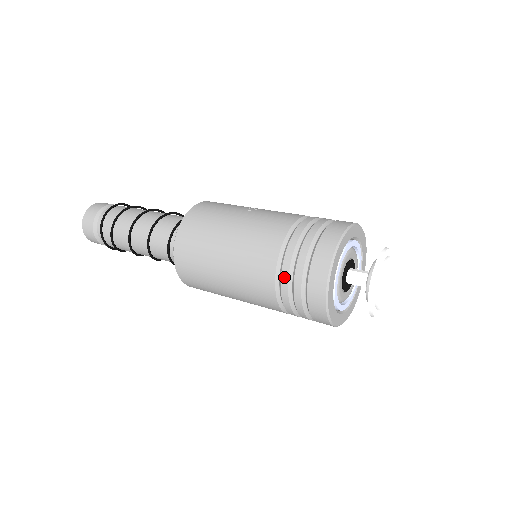
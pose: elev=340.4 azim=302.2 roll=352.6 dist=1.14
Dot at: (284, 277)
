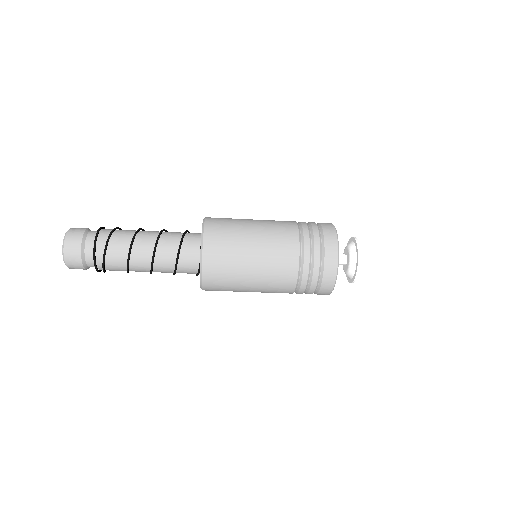
Dot at: (303, 223)
